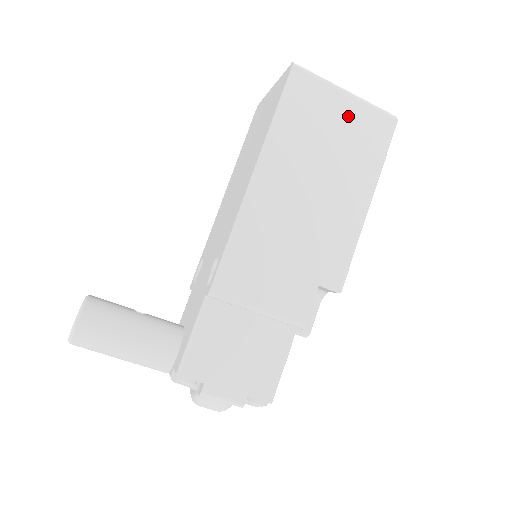
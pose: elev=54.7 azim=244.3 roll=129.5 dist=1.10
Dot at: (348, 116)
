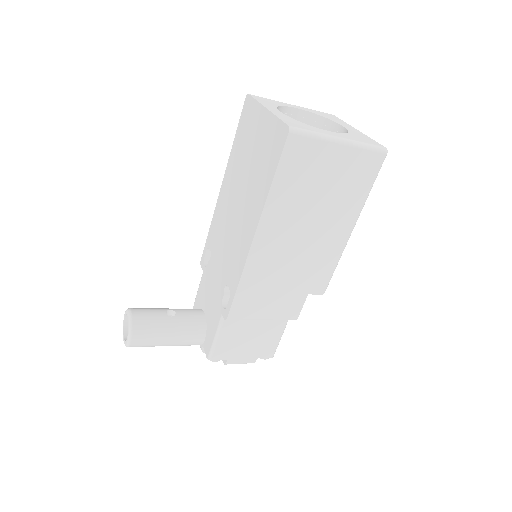
Dot at: (341, 164)
